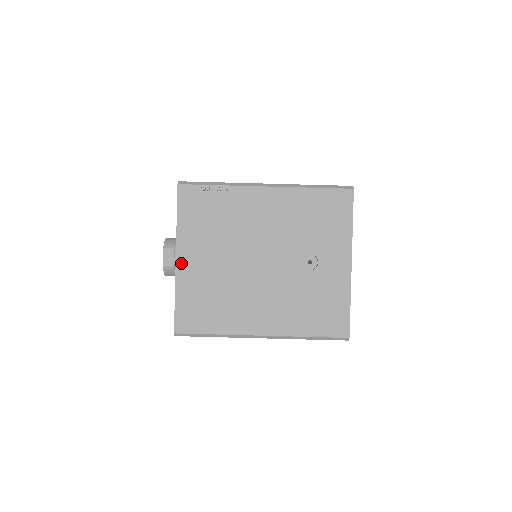
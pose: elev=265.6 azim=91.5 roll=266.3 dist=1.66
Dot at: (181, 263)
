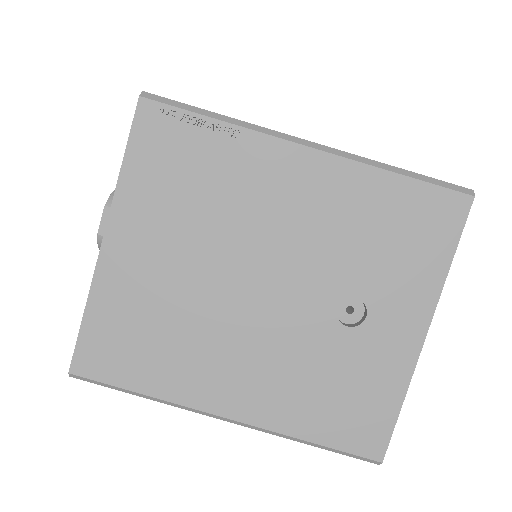
Dot at: (111, 250)
